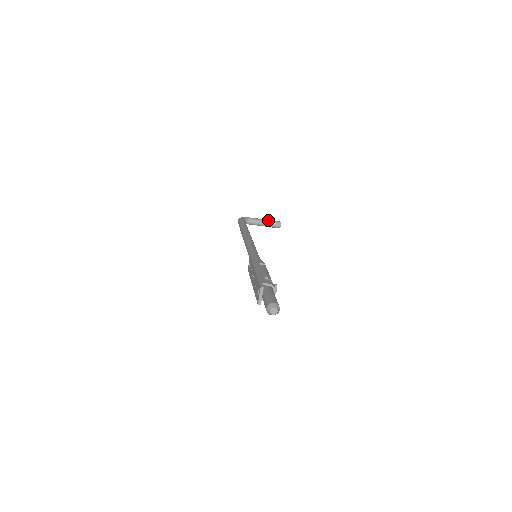
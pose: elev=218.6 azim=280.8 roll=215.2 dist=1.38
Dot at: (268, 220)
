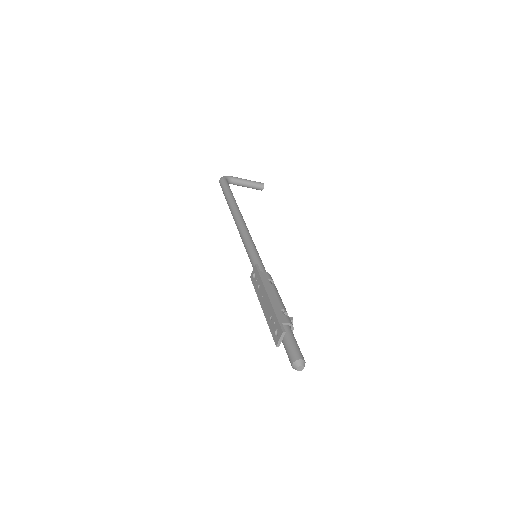
Dot at: (251, 181)
